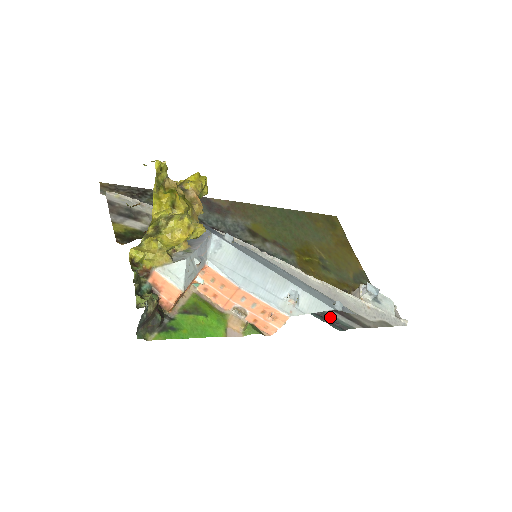
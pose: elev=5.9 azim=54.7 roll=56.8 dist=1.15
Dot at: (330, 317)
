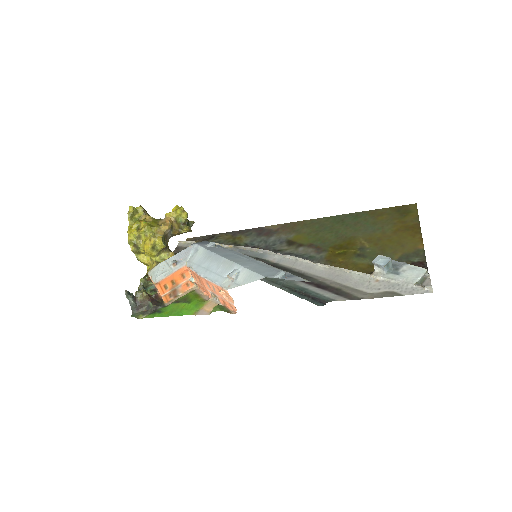
Dot at: (311, 294)
